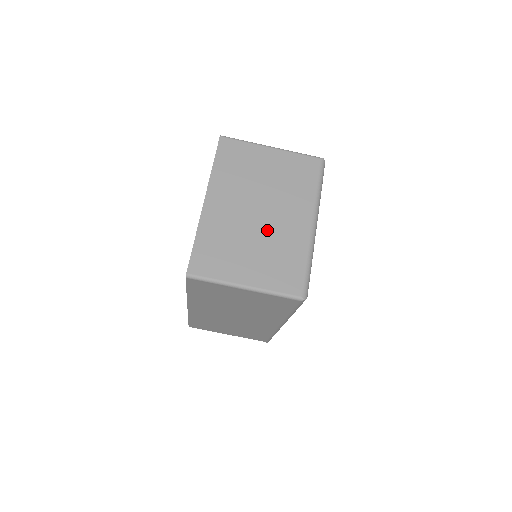
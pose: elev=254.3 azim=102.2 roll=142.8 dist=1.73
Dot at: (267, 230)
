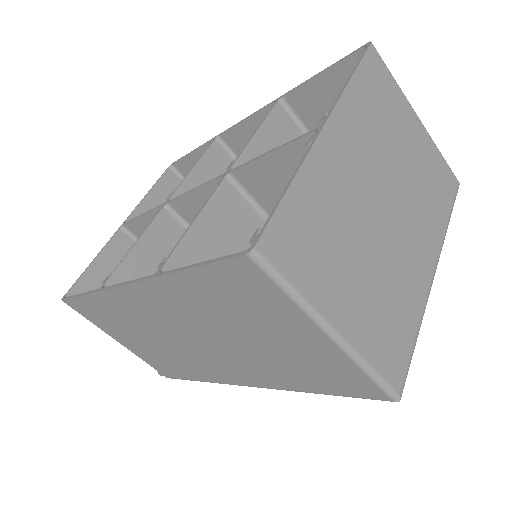
Dot at: (387, 245)
